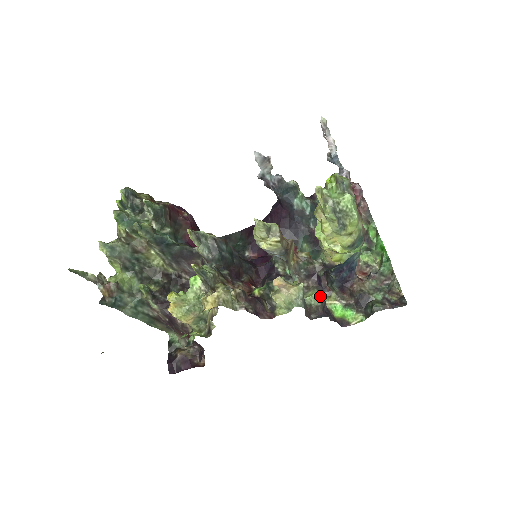
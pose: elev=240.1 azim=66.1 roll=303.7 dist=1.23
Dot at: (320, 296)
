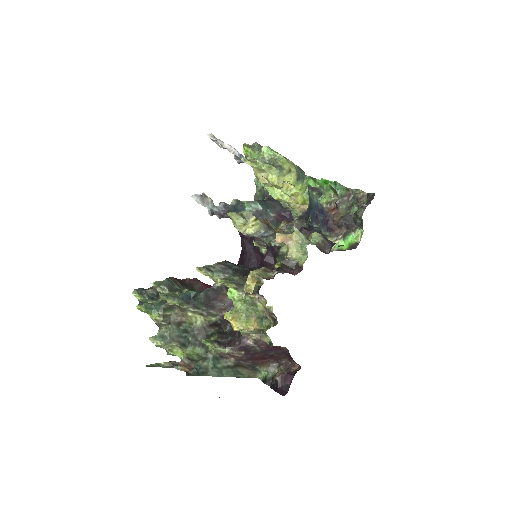
Dot at: (317, 234)
